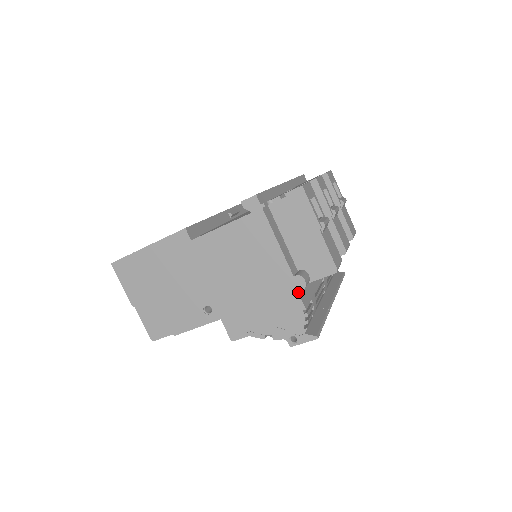
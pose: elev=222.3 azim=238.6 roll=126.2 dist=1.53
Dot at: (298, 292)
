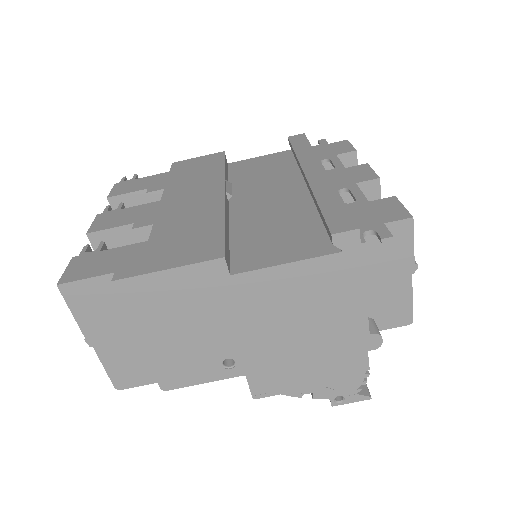
Dot at: (367, 351)
